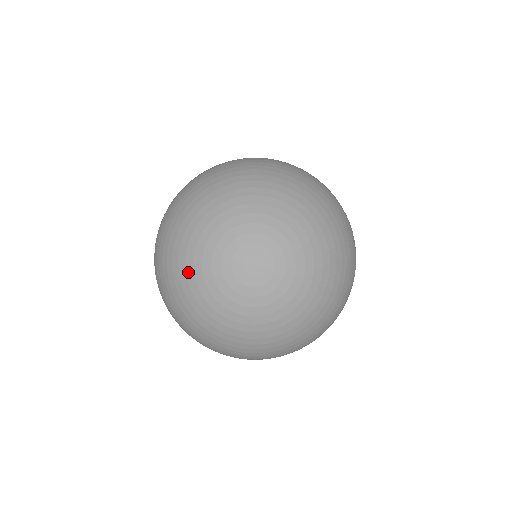
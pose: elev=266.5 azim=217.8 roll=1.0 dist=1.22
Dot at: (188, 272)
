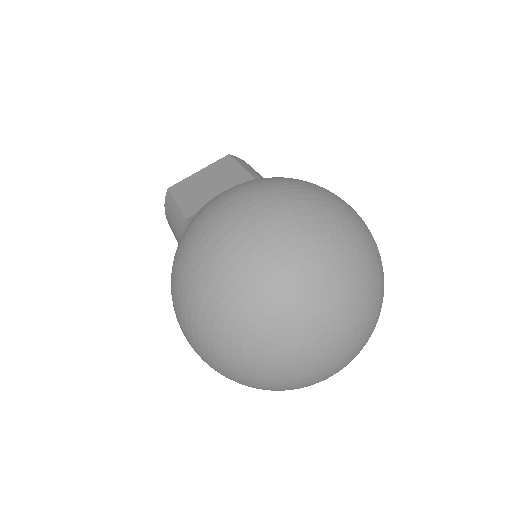
Dot at: (261, 332)
